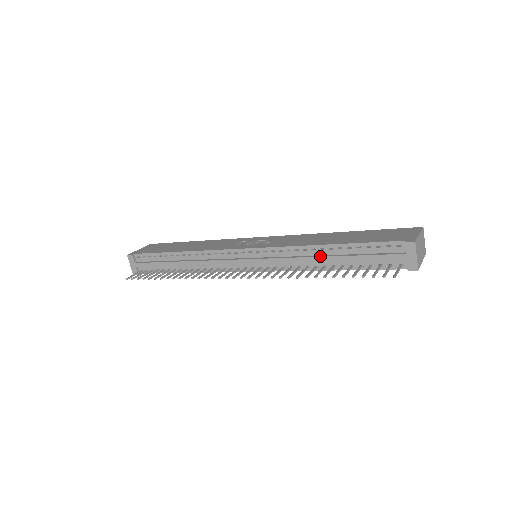
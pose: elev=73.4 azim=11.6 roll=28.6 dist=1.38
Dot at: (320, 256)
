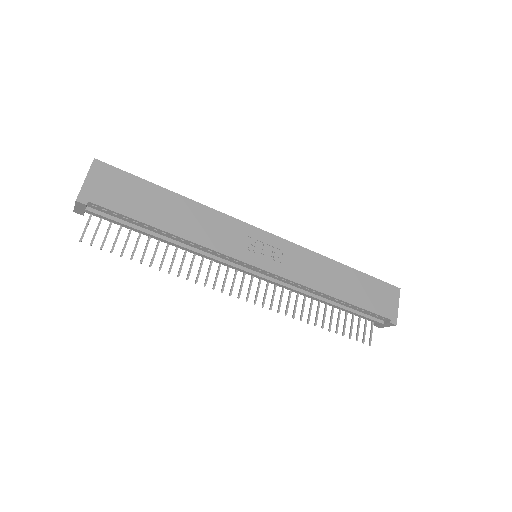
Dot at: (324, 301)
